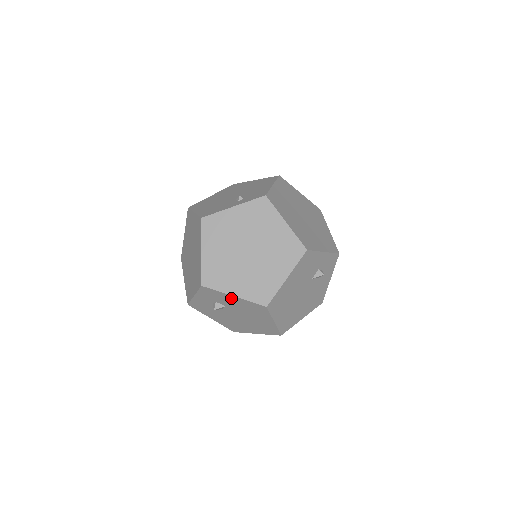
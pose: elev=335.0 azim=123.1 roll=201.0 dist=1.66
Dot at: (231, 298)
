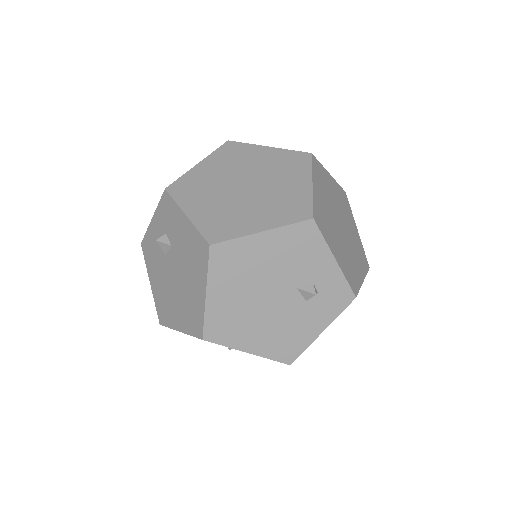
Dot at: (182, 221)
